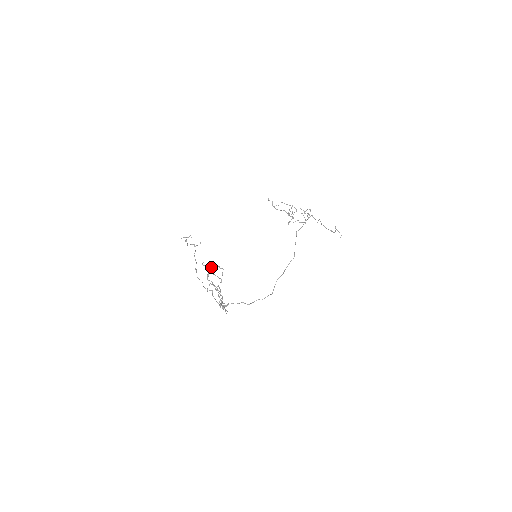
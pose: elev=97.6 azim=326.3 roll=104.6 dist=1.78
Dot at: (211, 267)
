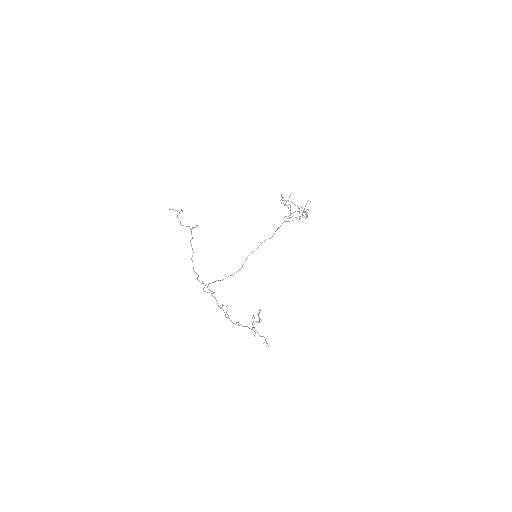
Dot at: occluded
